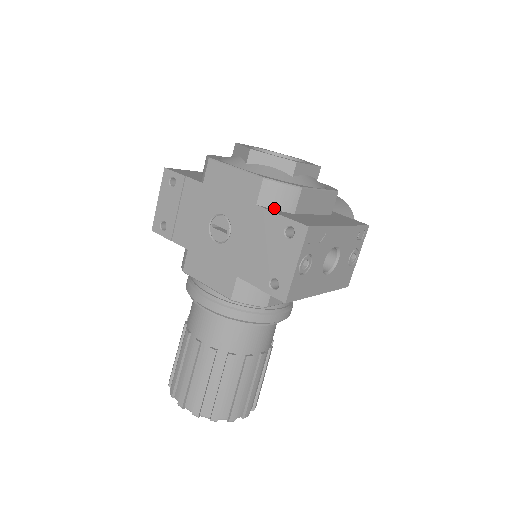
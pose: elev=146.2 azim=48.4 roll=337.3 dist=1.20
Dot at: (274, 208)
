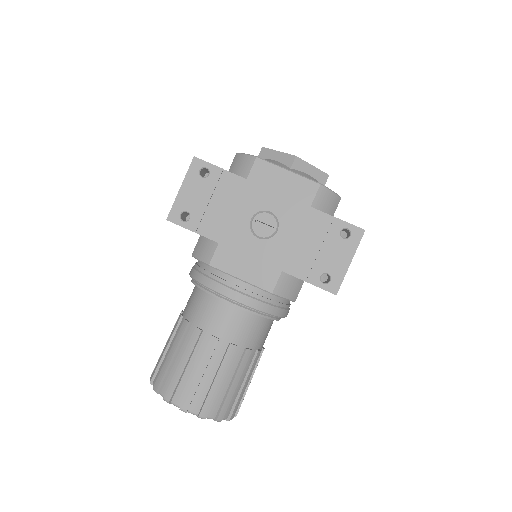
Dot at: occluded
